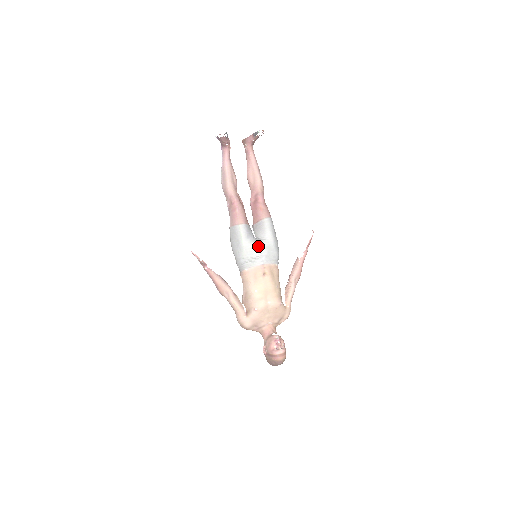
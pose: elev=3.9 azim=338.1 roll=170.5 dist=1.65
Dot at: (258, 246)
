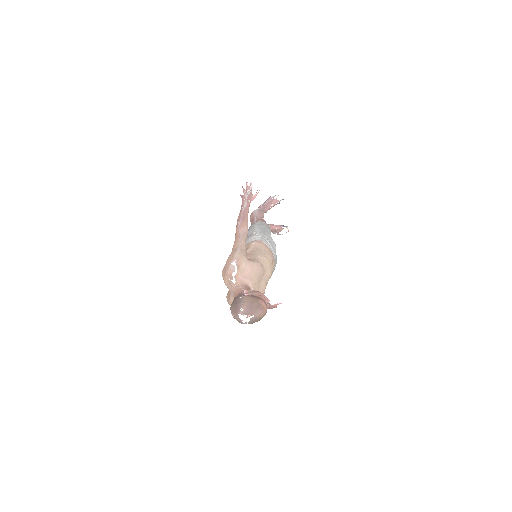
Dot at: occluded
